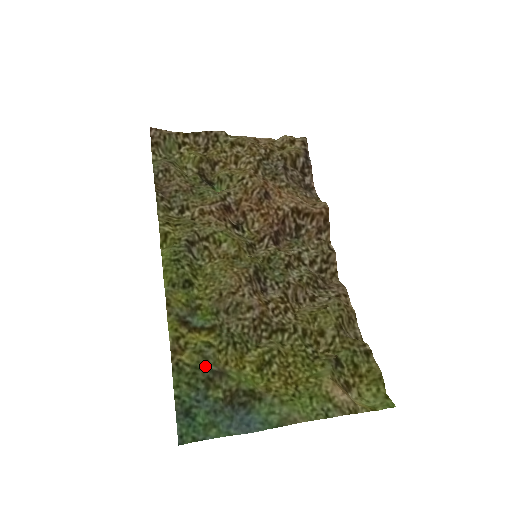
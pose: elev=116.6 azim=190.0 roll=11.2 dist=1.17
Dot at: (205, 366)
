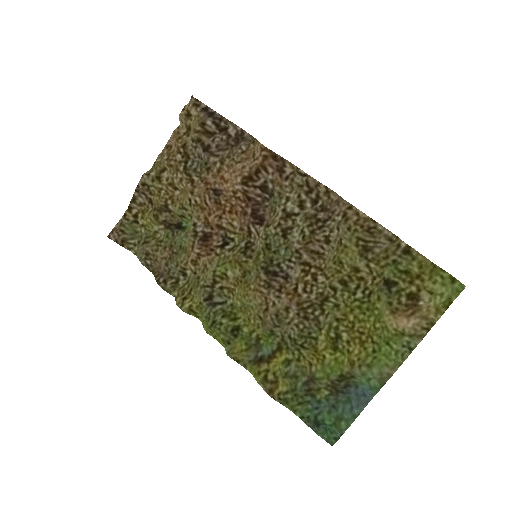
Dot at: (297, 384)
